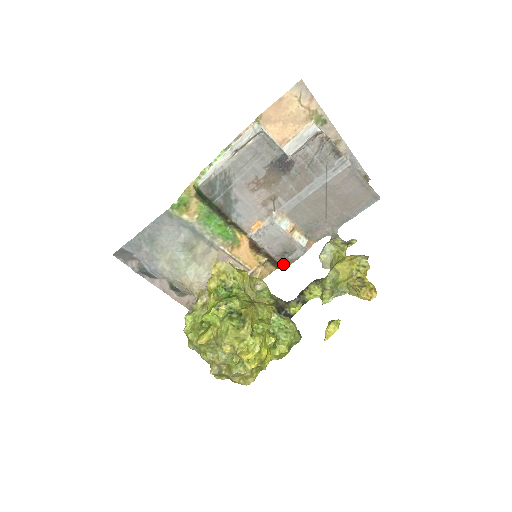
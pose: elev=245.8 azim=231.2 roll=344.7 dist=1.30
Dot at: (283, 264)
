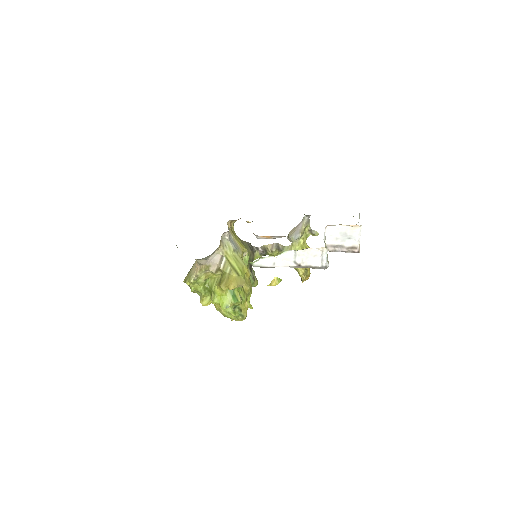
Dot at: occluded
